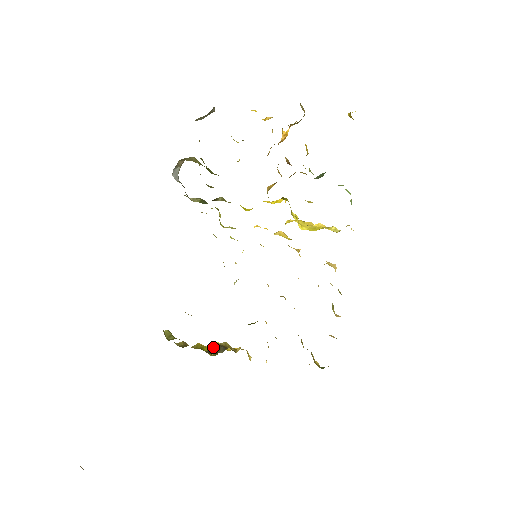
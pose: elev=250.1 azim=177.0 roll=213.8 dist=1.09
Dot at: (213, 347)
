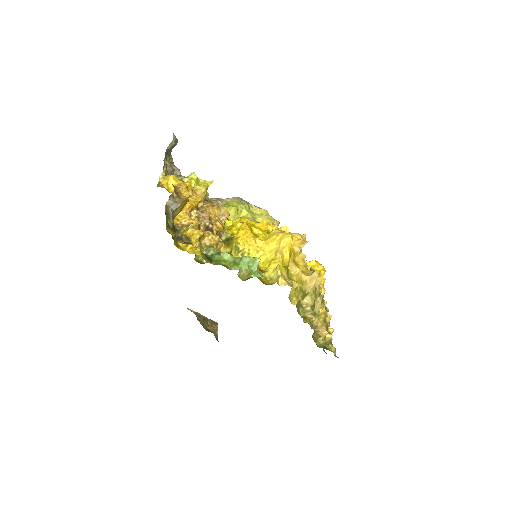
Dot at: occluded
